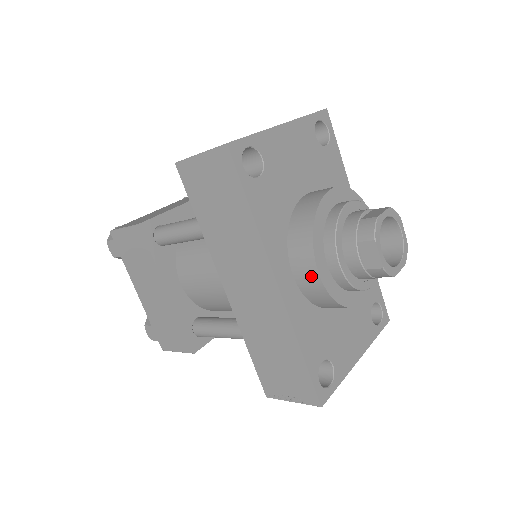
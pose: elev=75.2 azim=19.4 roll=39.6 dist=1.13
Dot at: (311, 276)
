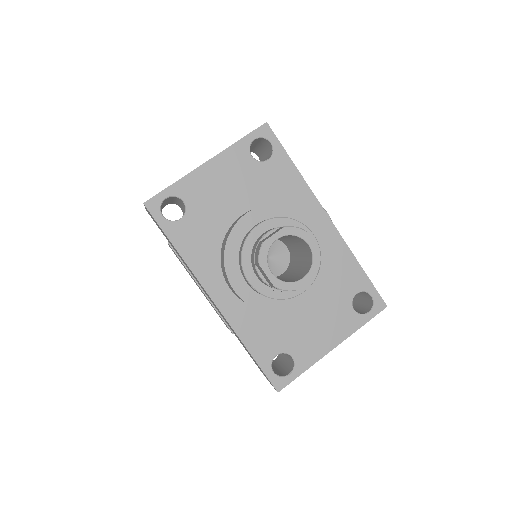
Dot at: (234, 292)
